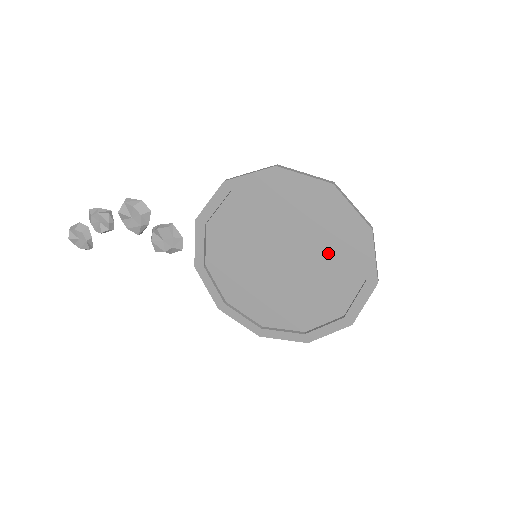
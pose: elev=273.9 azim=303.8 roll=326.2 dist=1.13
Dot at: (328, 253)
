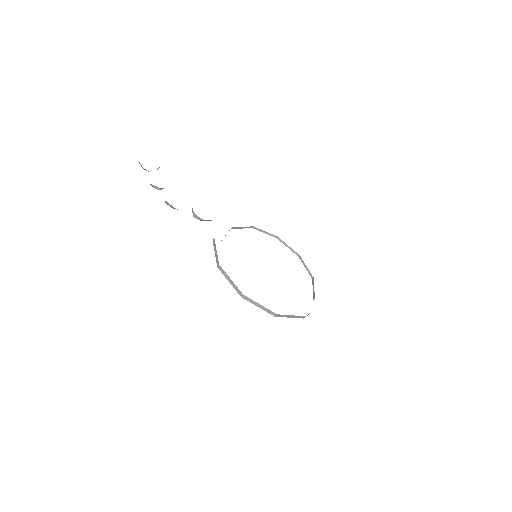
Dot at: occluded
